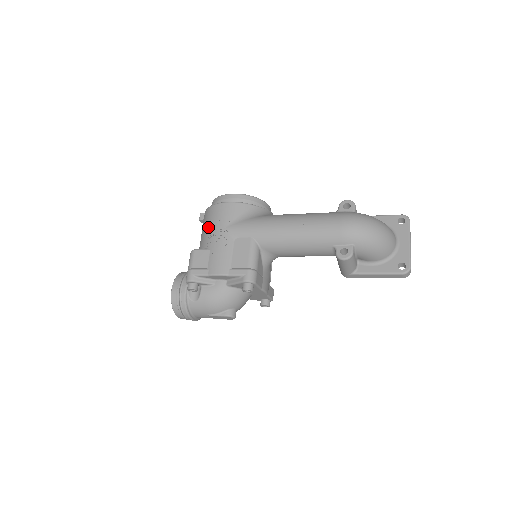
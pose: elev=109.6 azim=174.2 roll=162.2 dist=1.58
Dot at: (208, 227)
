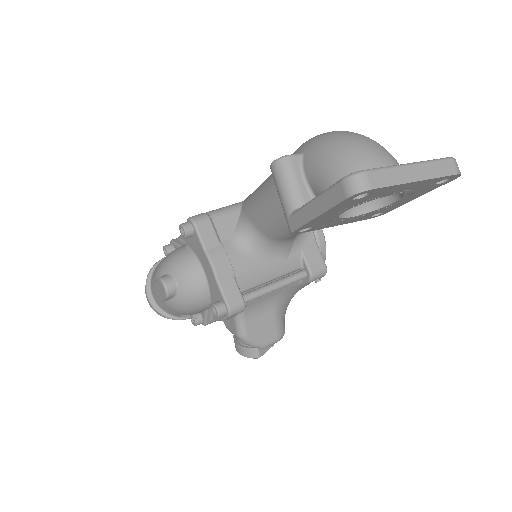
Dot at: occluded
